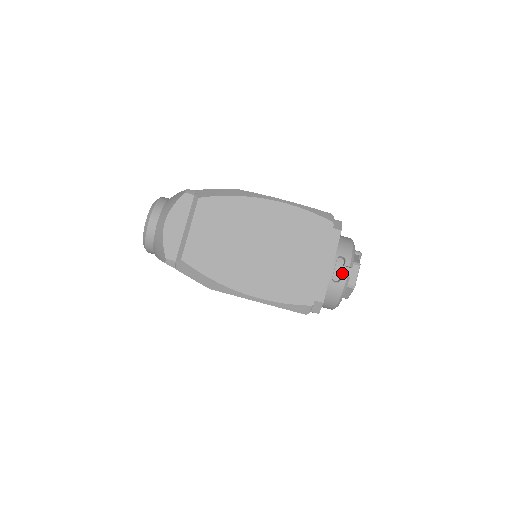
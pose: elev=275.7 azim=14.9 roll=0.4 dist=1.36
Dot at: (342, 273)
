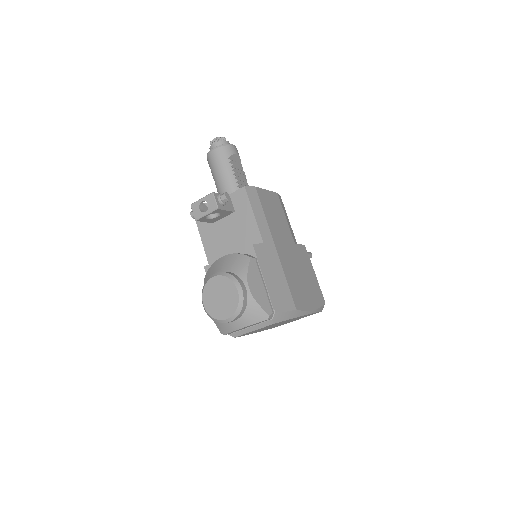
Dot at: occluded
